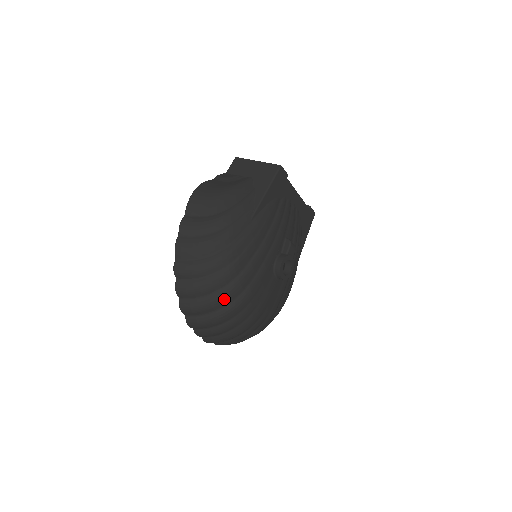
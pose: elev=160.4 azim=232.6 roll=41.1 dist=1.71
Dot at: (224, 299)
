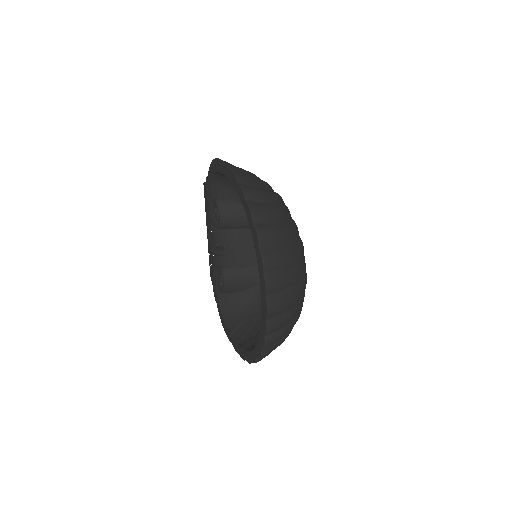
Dot at: (294, 231)
